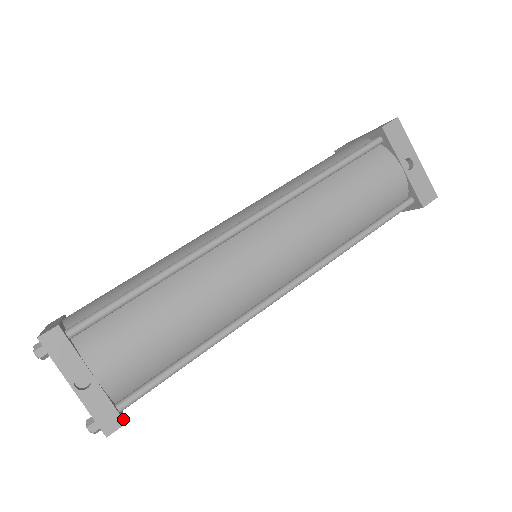
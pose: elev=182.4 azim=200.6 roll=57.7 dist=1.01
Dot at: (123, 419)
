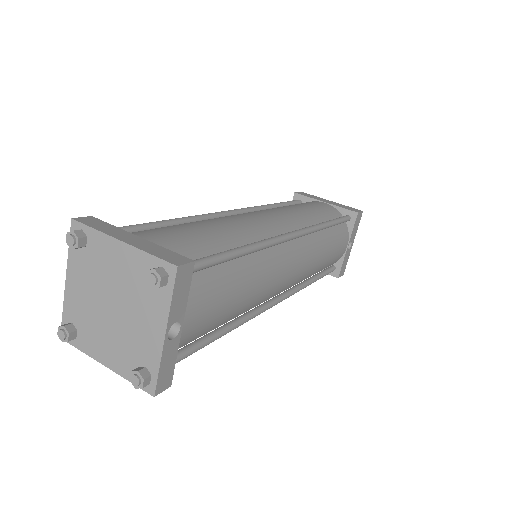
Dot at: (171, 381)
